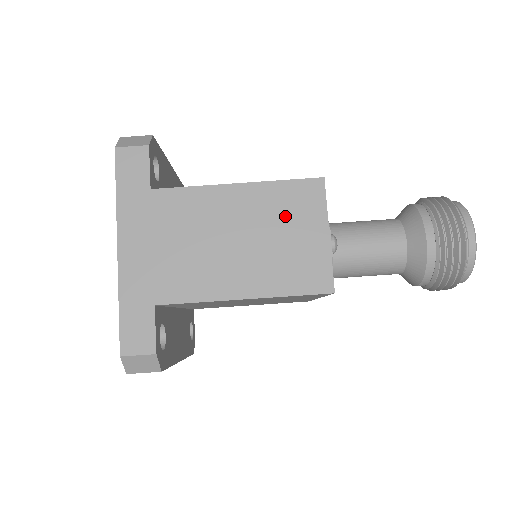
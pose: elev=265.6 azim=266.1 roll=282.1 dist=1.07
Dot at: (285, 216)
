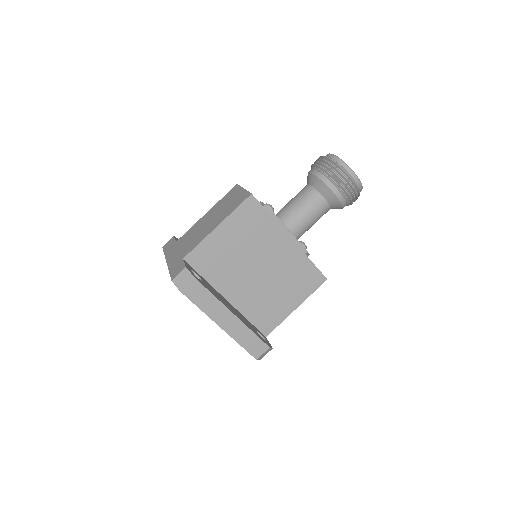
Dot at: (226, 201)
